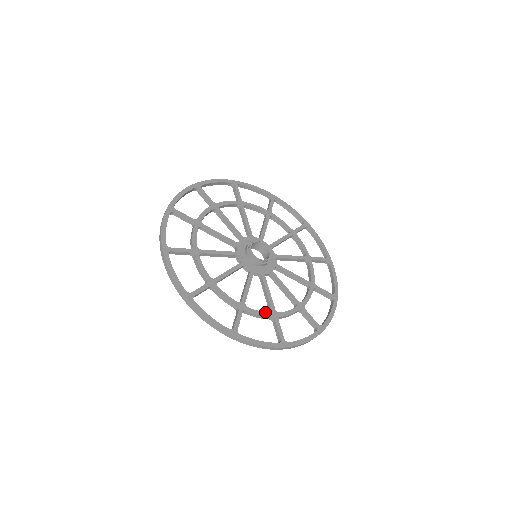
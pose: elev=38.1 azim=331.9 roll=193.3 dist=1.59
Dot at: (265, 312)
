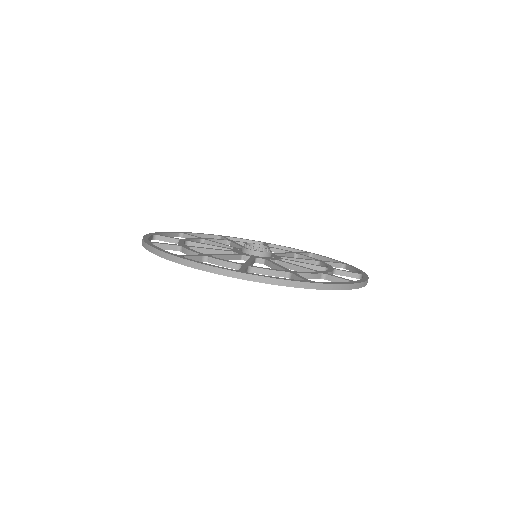
Dot at: (312, 272)
